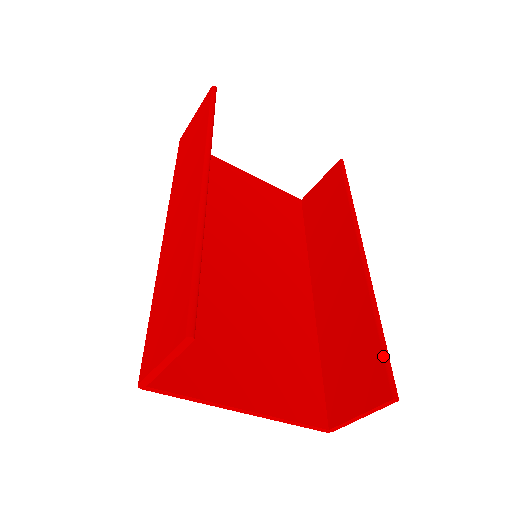
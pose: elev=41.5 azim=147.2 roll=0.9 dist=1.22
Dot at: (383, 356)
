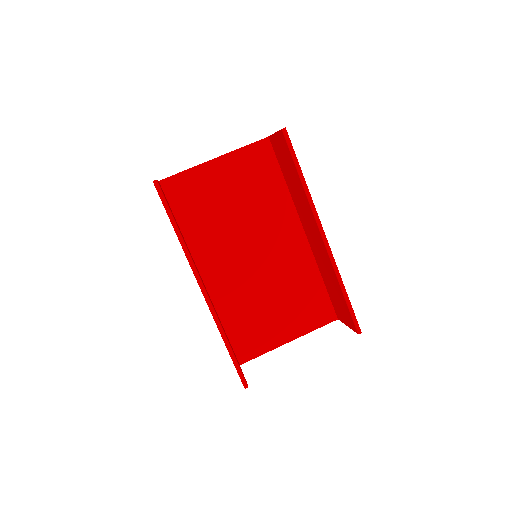
Dot at: (349, 311)
